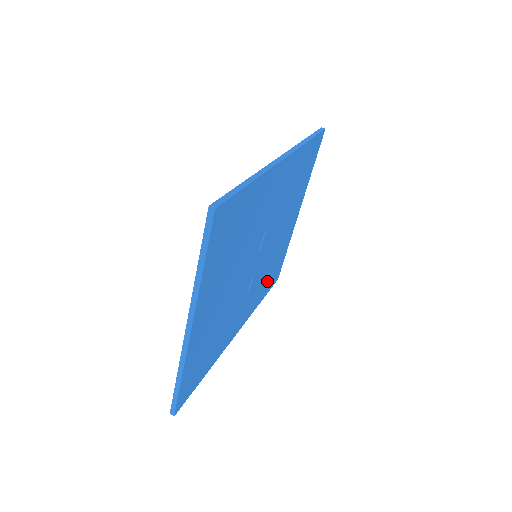
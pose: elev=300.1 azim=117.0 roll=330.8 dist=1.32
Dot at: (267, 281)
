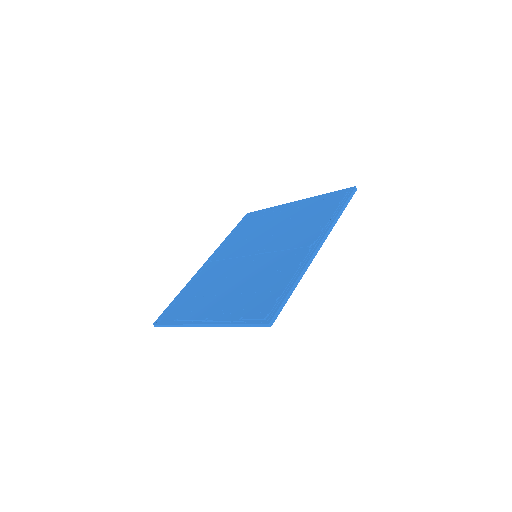
Dot at: occluded
